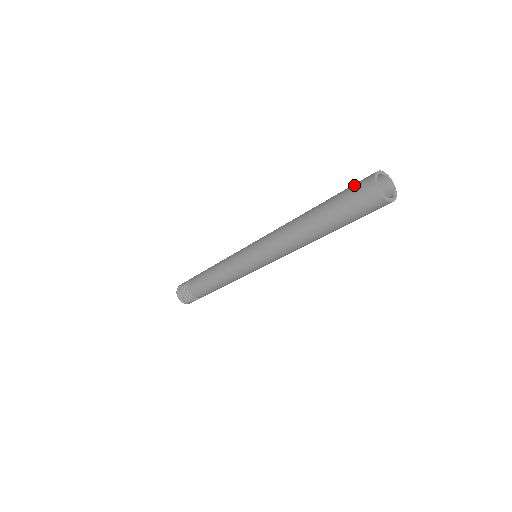
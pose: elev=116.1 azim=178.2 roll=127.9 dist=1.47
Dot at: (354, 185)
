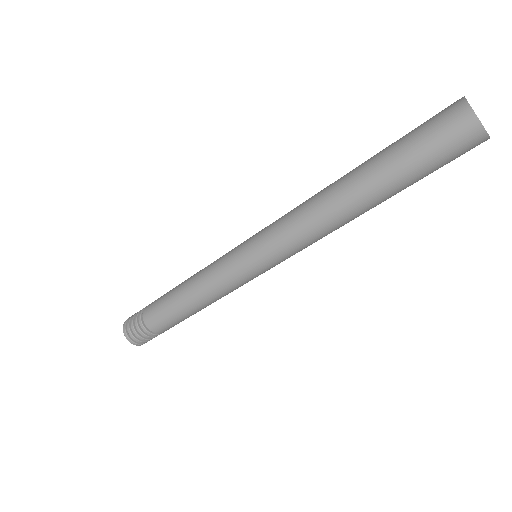
Dot at: (429, 122)
